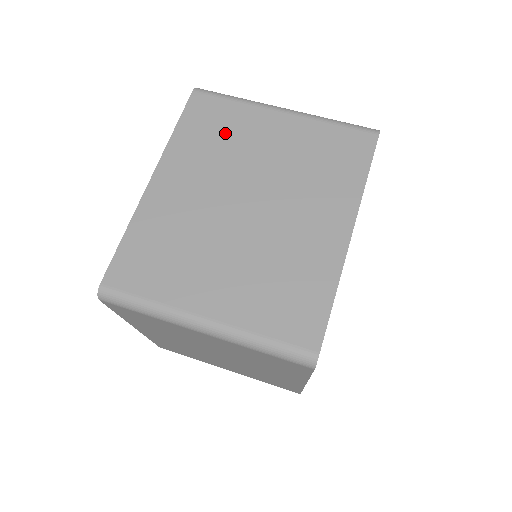
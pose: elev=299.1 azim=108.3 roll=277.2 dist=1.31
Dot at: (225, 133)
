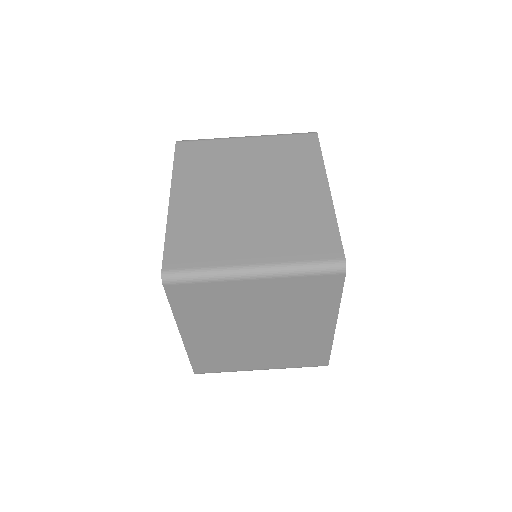
Dot at: (212, 159)
